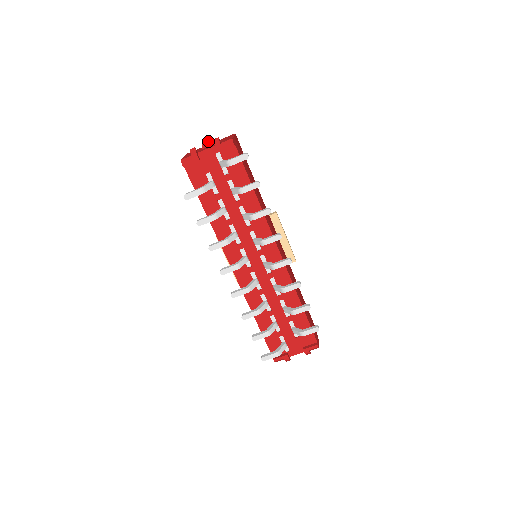
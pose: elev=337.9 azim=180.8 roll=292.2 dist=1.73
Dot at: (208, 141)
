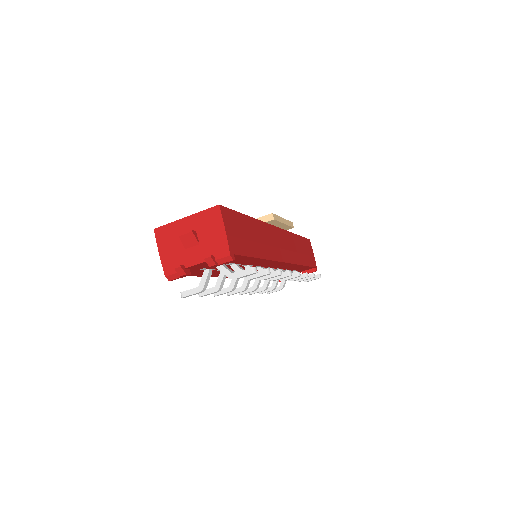
Dot at: (188, 236)
